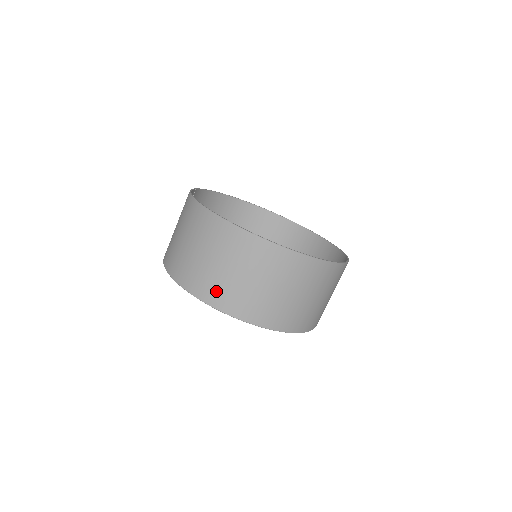
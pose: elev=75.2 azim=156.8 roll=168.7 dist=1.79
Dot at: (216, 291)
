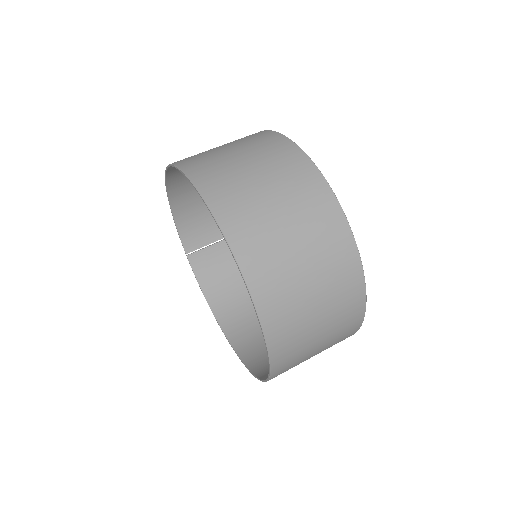
Dot at: occluded
